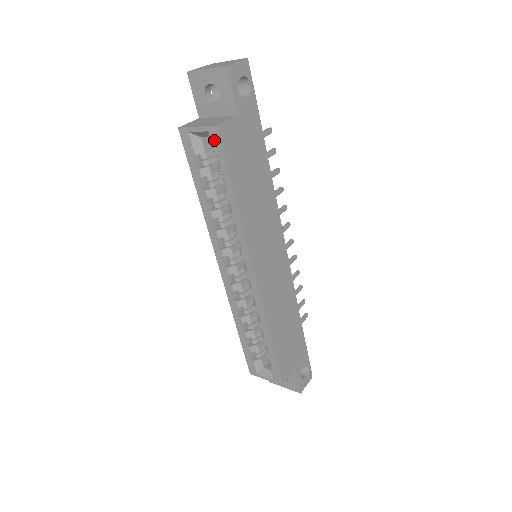
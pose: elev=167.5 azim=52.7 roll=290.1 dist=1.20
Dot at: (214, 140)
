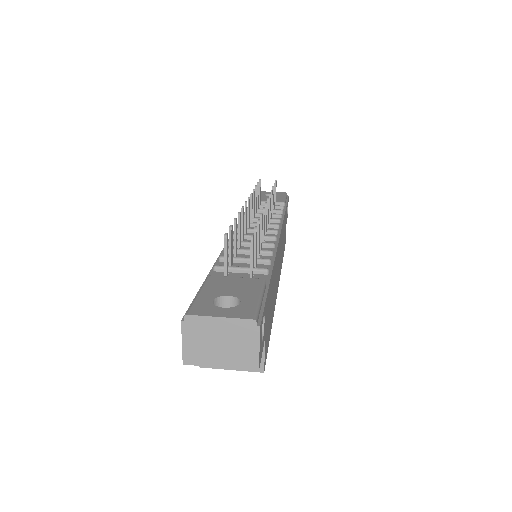
Dot at: occluded
